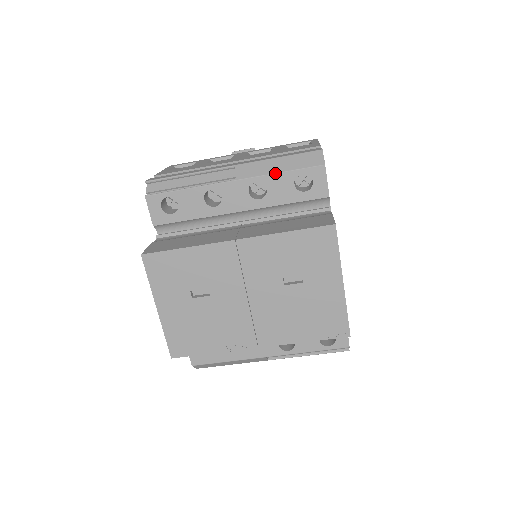
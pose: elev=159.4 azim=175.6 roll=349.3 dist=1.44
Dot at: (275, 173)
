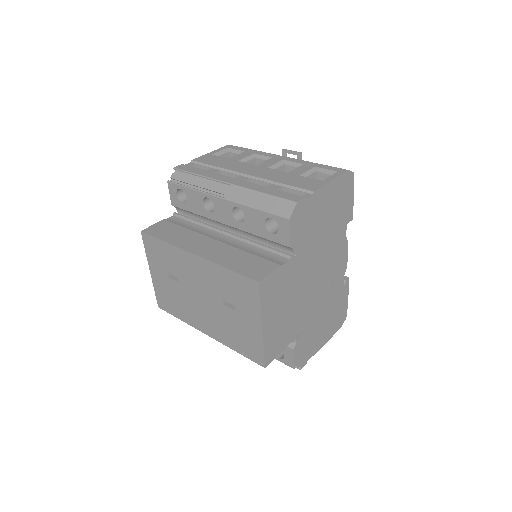
Dot at: (252, 207)
